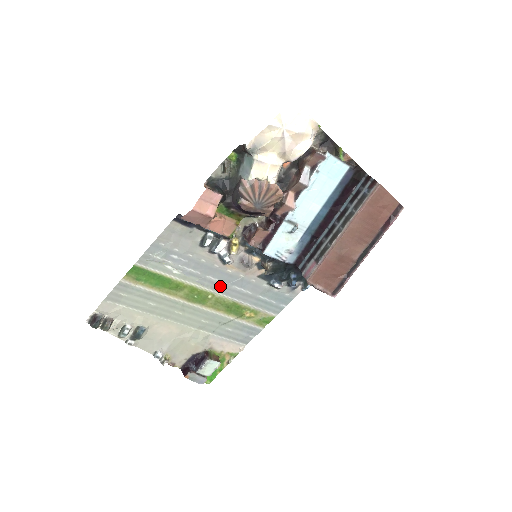
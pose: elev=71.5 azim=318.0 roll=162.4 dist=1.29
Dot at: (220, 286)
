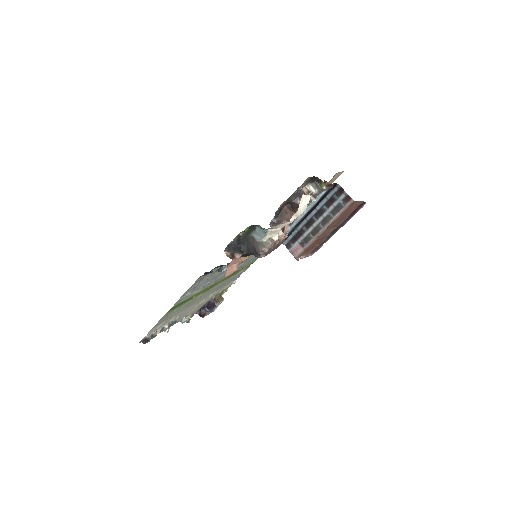
Dot at: occluded
